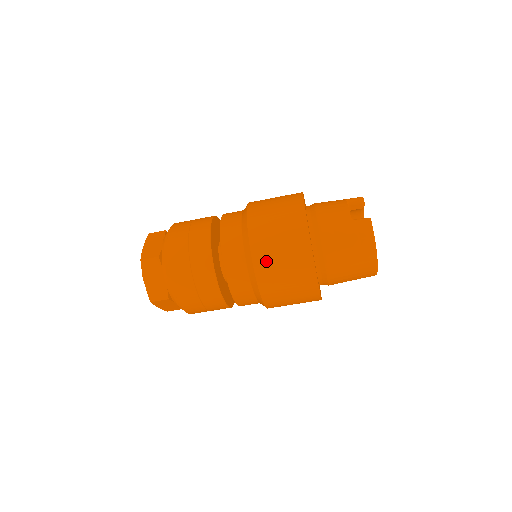
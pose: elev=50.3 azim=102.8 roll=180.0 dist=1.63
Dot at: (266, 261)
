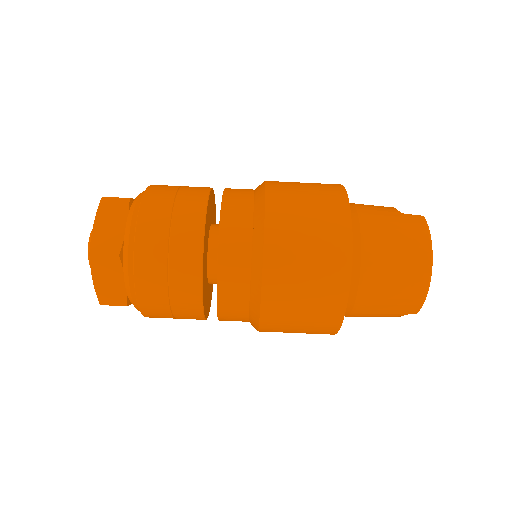
Dot at: (284, 216)
